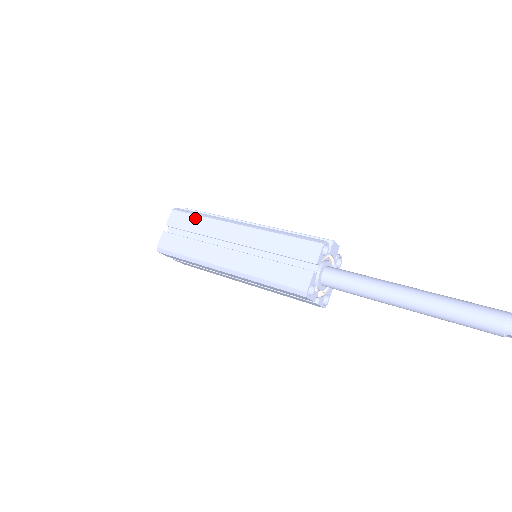
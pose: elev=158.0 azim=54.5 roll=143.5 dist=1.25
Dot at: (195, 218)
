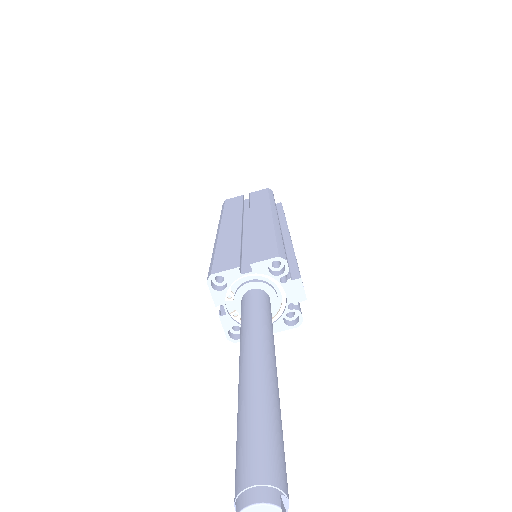
Dot at: (265, 198)
